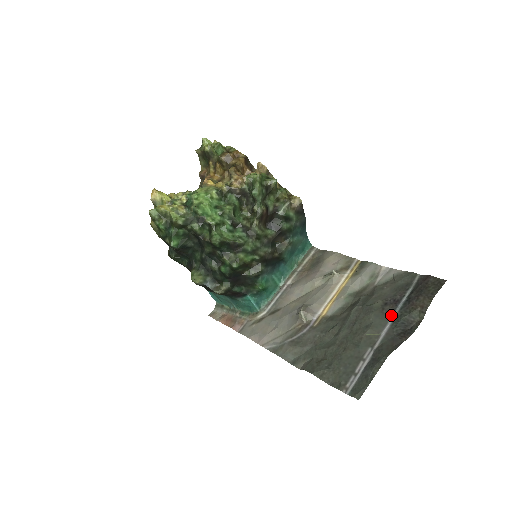
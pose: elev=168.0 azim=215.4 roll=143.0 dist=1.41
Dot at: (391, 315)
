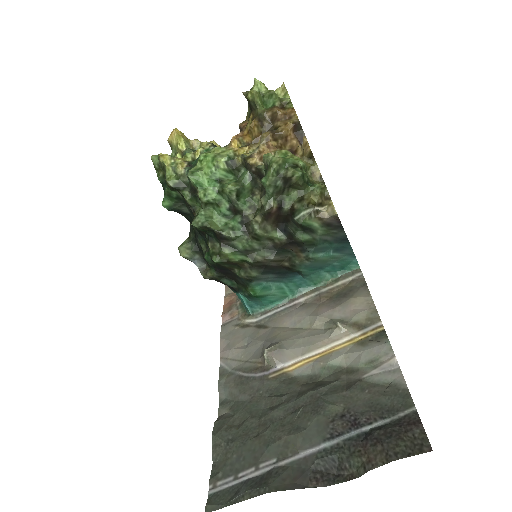
Dot at: (332, 437)
